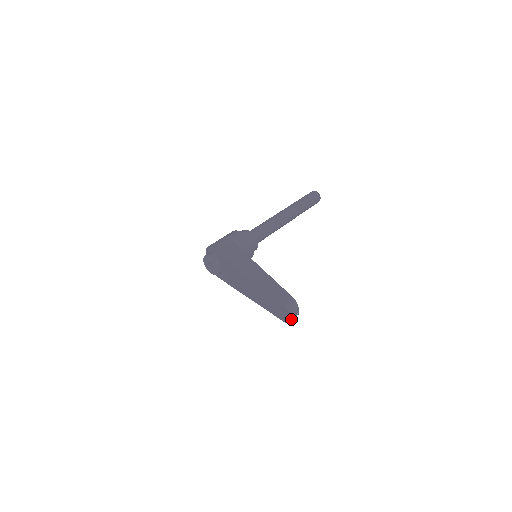
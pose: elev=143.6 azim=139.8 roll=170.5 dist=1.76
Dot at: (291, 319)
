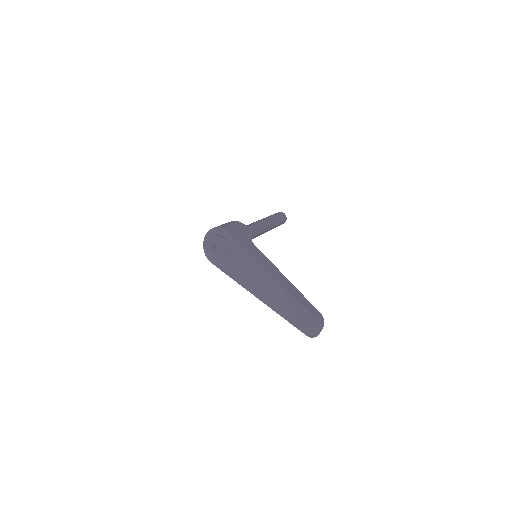
Dot at: (318, 334)
